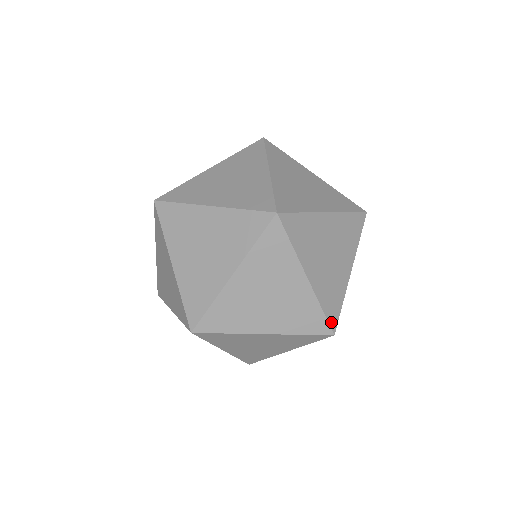
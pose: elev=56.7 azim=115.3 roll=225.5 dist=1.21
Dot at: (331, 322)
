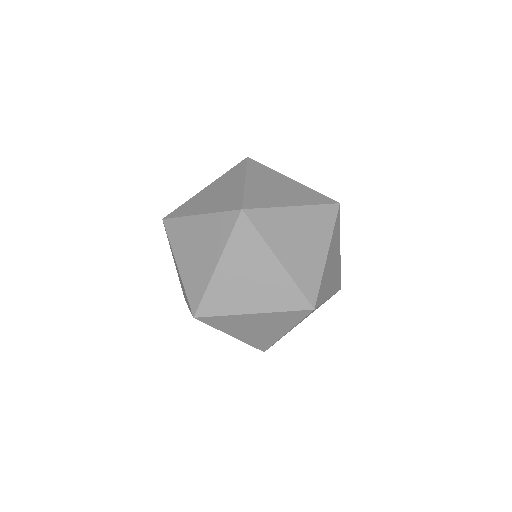
Dot at: (318, 299)
